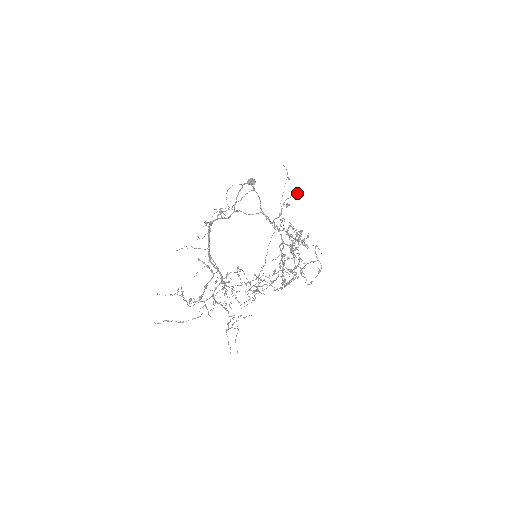
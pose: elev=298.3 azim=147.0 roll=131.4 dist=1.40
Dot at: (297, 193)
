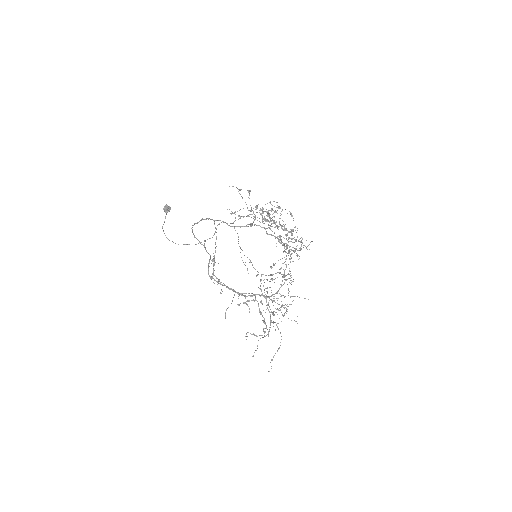
Dot at: (250, 191)
